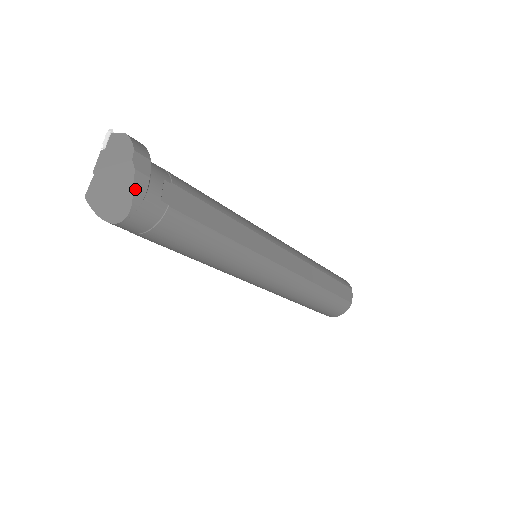
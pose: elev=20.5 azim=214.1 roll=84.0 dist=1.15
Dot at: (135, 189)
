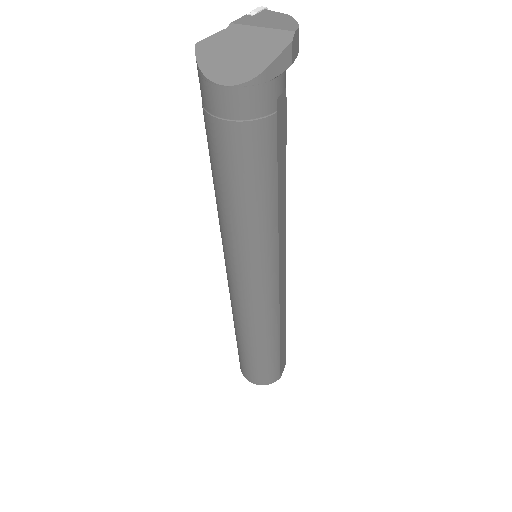
Dot at: (276, 61)
